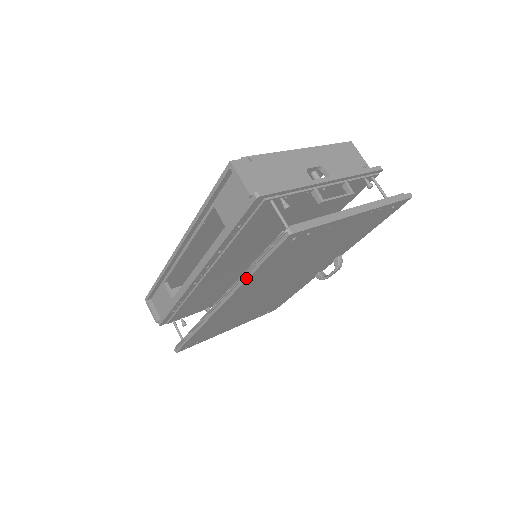
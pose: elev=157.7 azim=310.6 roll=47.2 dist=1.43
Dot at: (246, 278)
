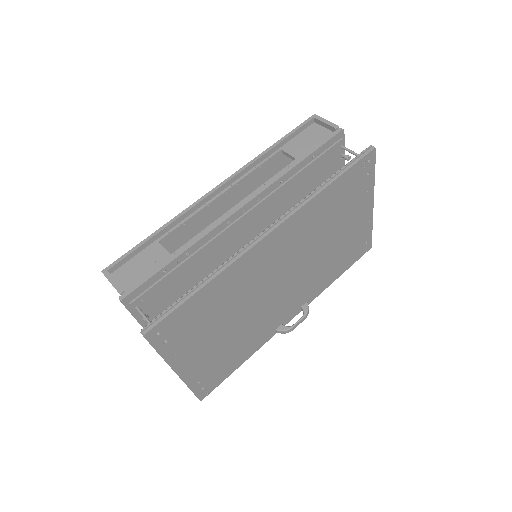
Dot at: (321, 190)
